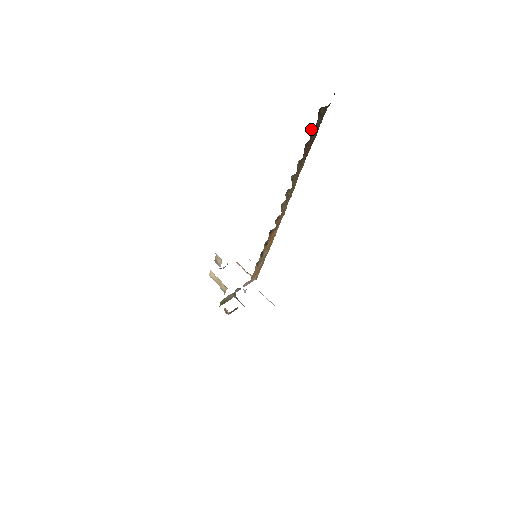
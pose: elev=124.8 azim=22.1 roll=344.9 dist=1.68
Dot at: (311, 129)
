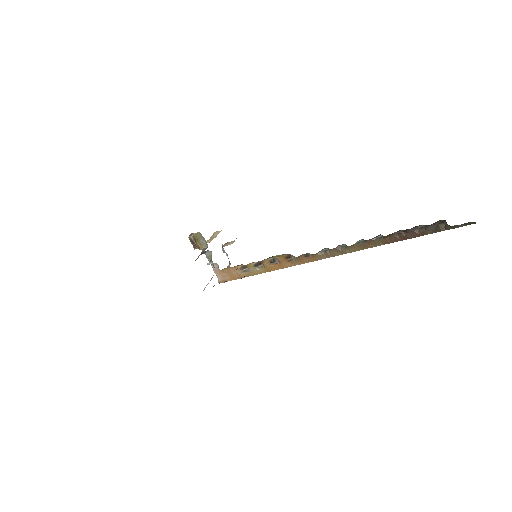
Dot at: (420, 226)
